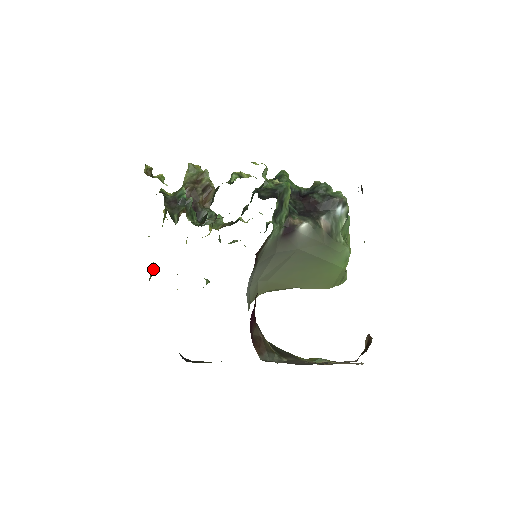
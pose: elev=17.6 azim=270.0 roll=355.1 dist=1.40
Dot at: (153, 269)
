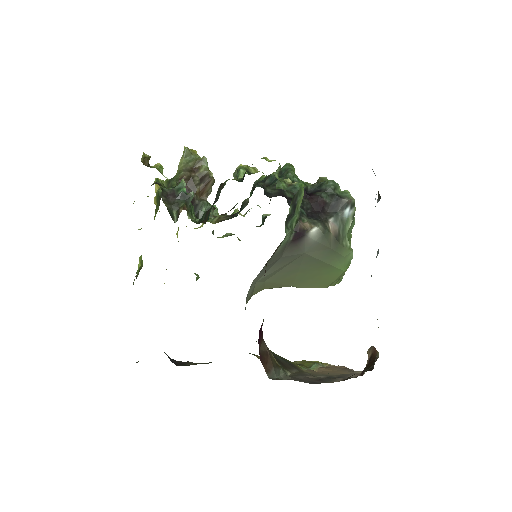
Dot at: (141, 265)
